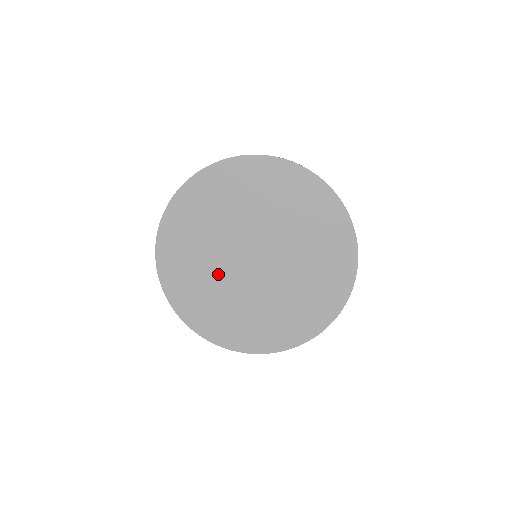
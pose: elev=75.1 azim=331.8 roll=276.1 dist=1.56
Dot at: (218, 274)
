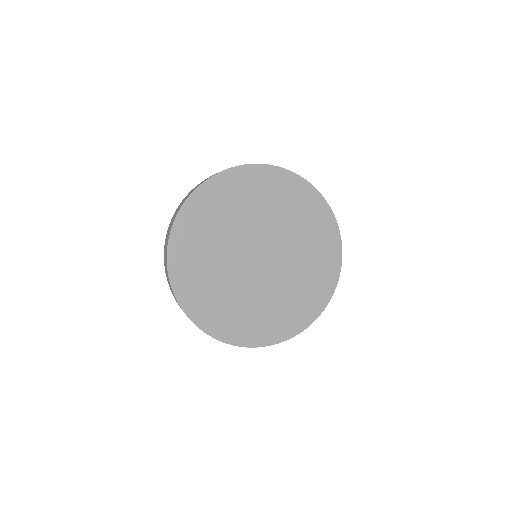
Dot at: (225, 251)
